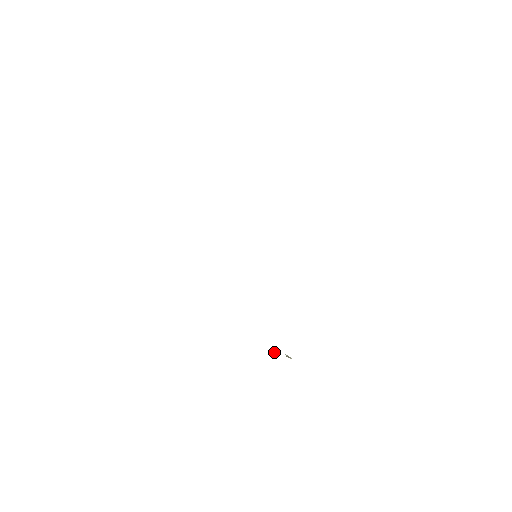
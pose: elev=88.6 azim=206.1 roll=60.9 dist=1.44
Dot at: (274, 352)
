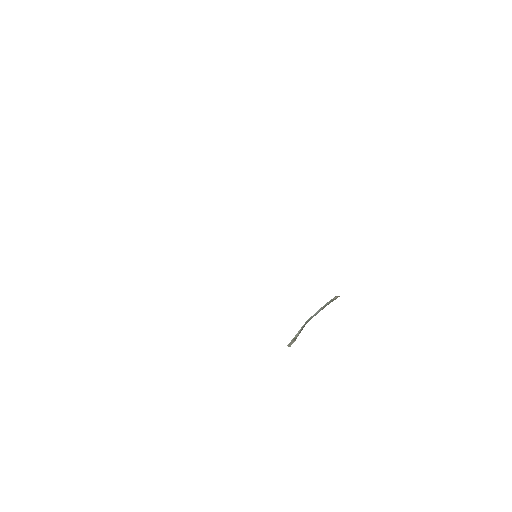
Dot at: occluded
